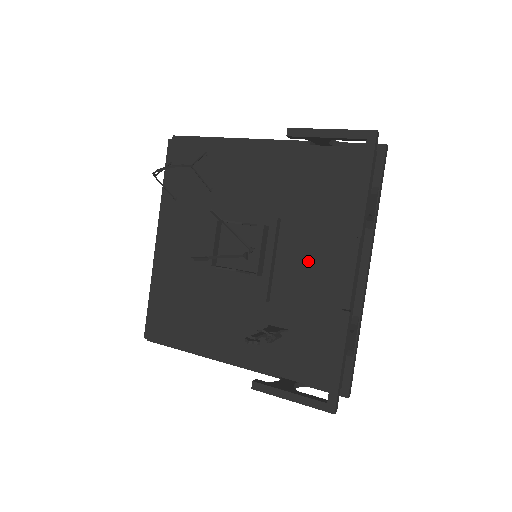
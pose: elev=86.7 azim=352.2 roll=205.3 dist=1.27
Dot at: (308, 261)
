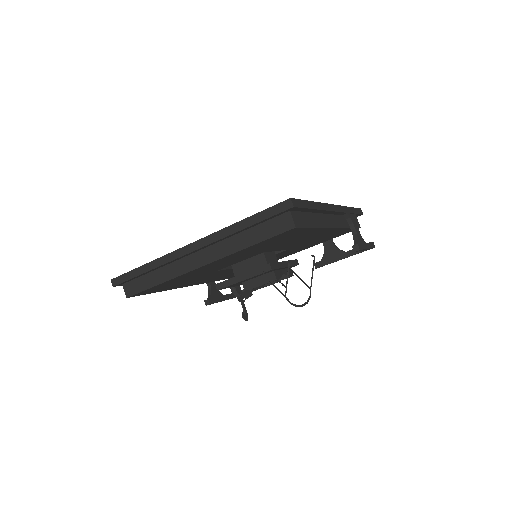
Dot at: occluded
